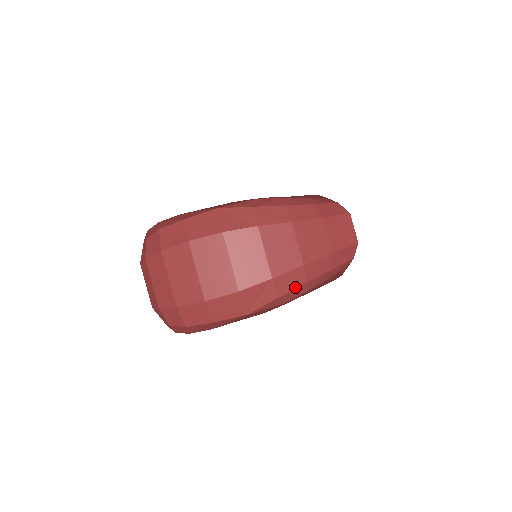
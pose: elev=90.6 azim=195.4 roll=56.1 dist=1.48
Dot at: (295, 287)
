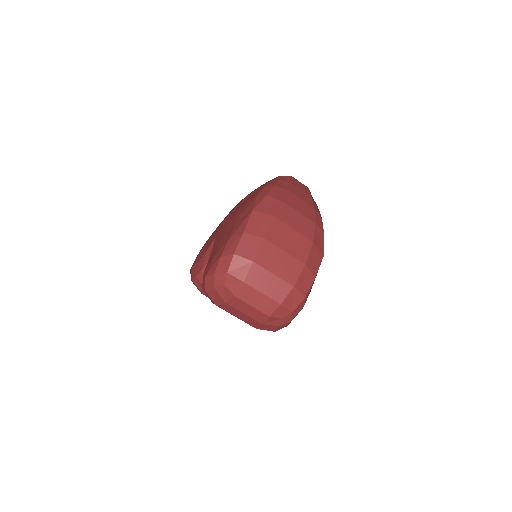
Dot at: (322, 223)
